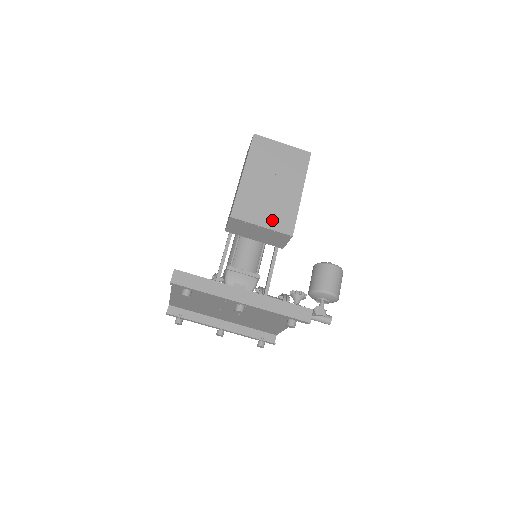
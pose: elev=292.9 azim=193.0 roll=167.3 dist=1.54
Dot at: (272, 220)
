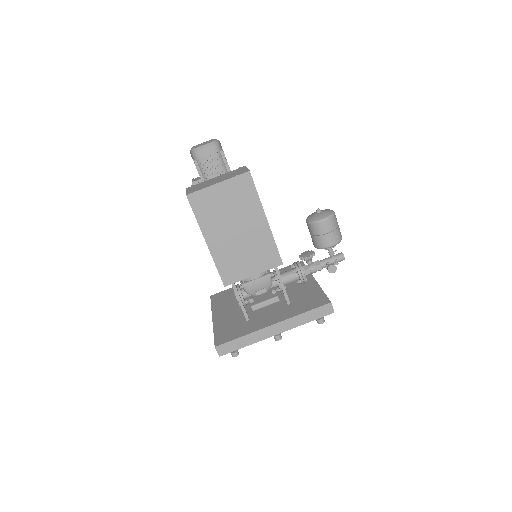
Dot at: (258, 264)
